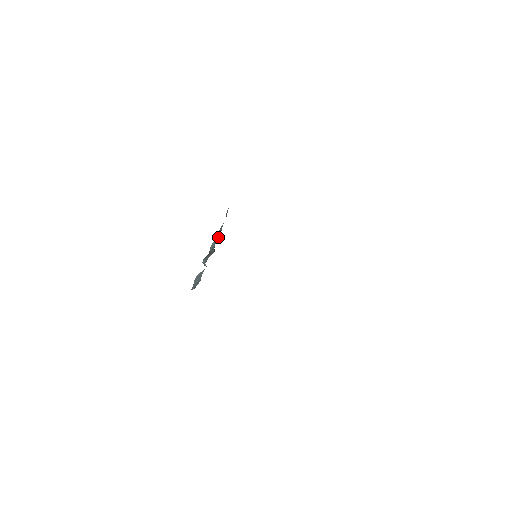
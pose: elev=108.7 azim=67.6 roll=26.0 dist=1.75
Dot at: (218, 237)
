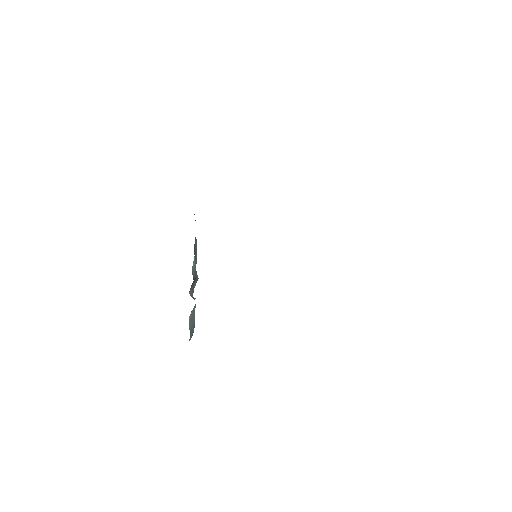
Dot at: (196, 256)
